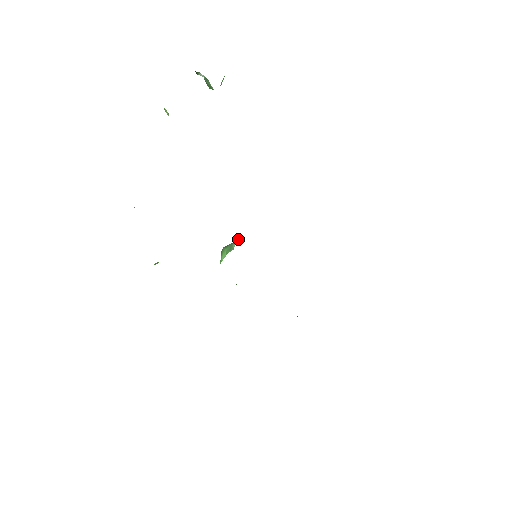
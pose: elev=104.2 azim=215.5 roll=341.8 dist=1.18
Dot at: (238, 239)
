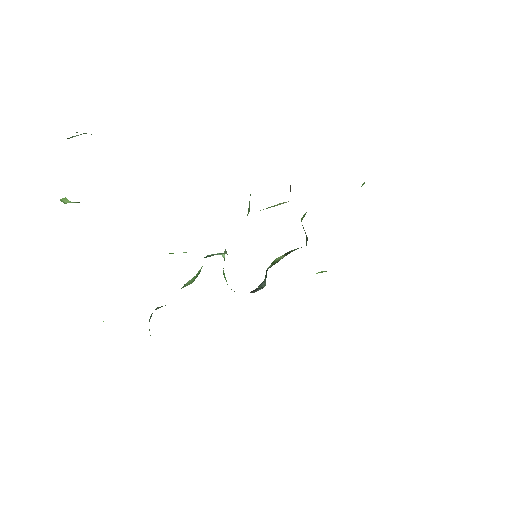
Dot at: (226, 253)
